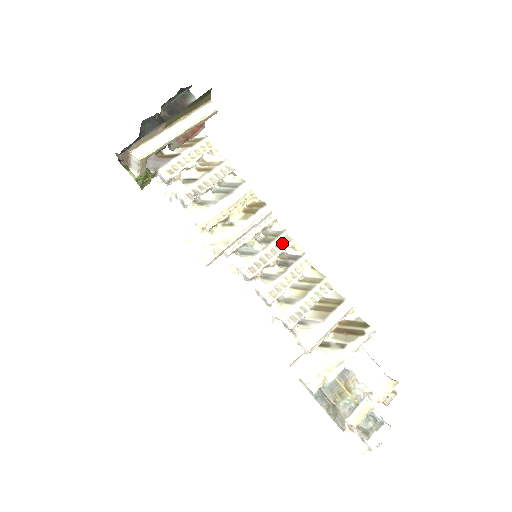
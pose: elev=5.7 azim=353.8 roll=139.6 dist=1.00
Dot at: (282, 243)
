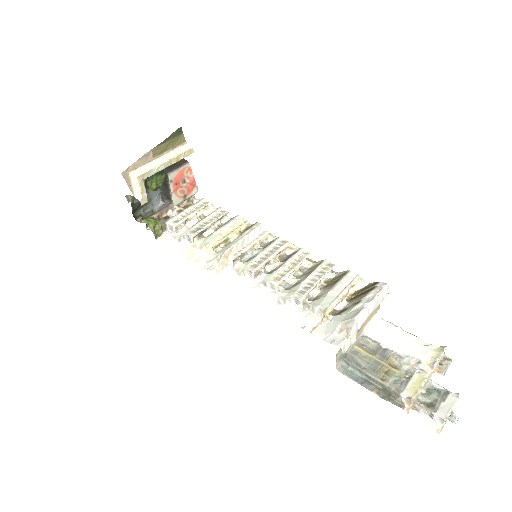
Dot at: (278, 245)
